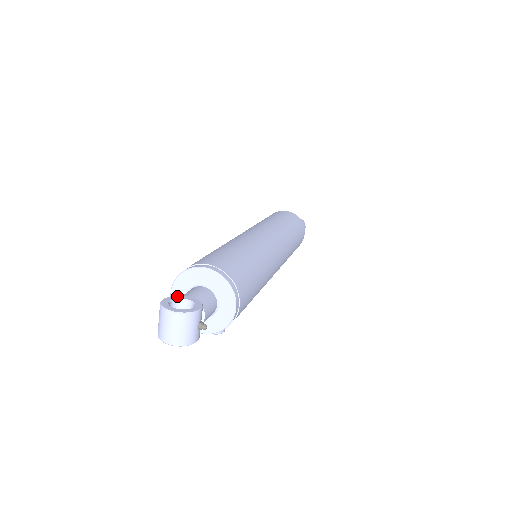
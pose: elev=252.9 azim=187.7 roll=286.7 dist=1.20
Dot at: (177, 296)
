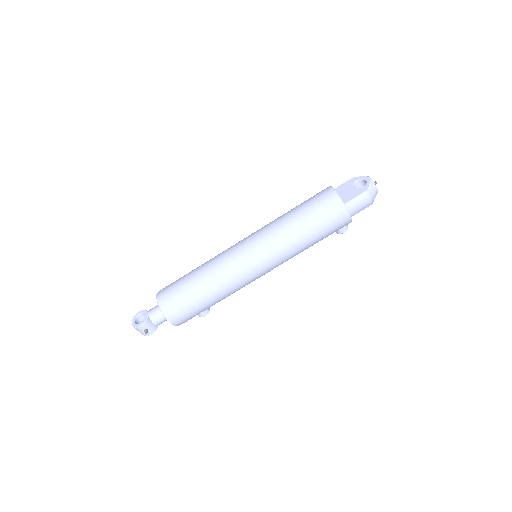
Dot at: (145, 311)
